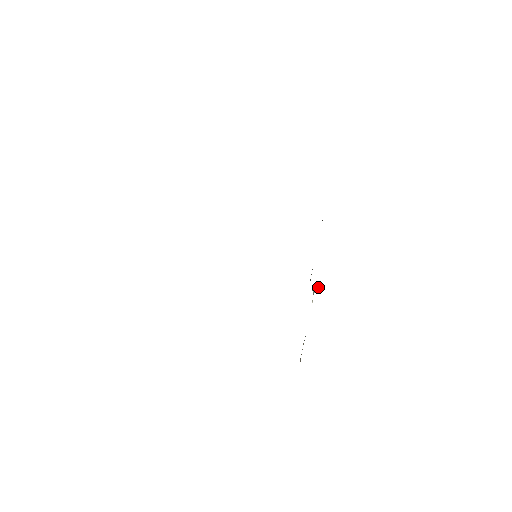
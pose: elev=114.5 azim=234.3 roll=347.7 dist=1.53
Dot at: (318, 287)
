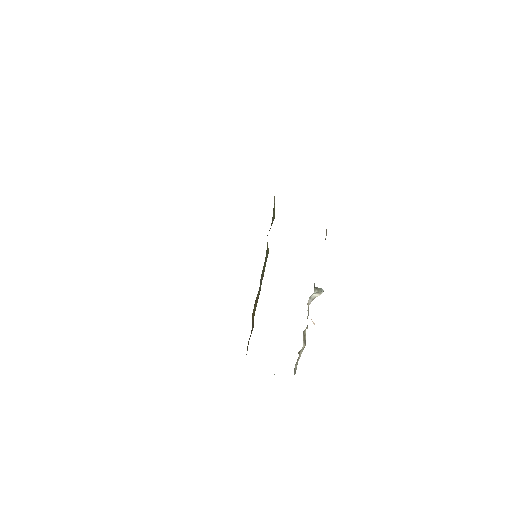
Dot at: (322, 291)
